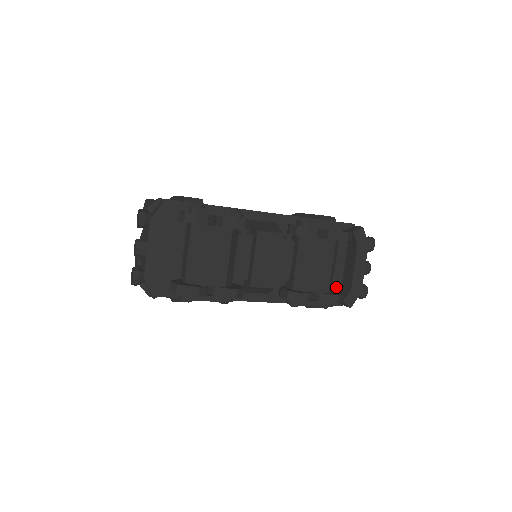
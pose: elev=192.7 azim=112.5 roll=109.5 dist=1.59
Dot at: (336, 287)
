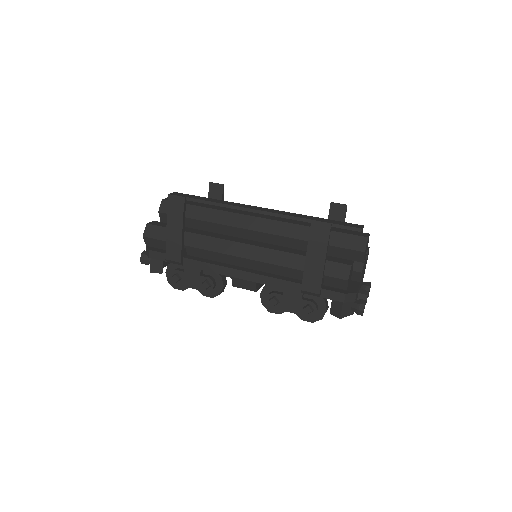
Dot at: occluded
